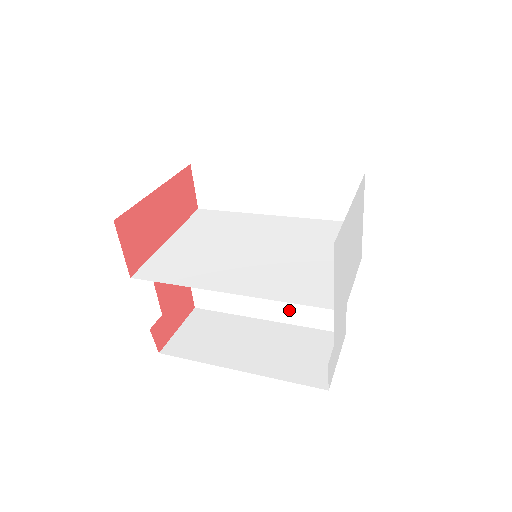
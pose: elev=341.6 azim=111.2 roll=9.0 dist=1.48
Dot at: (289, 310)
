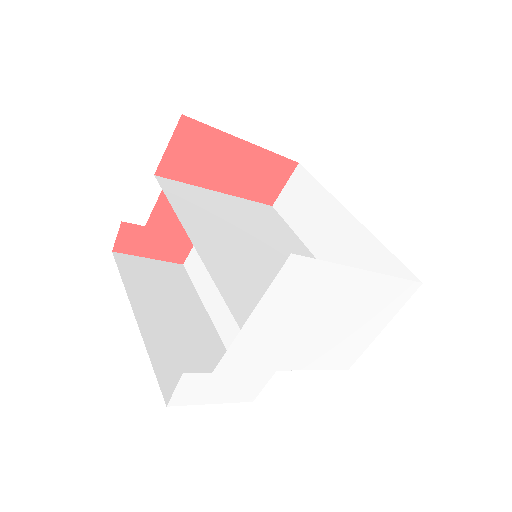
Dot at: (235, 330)
